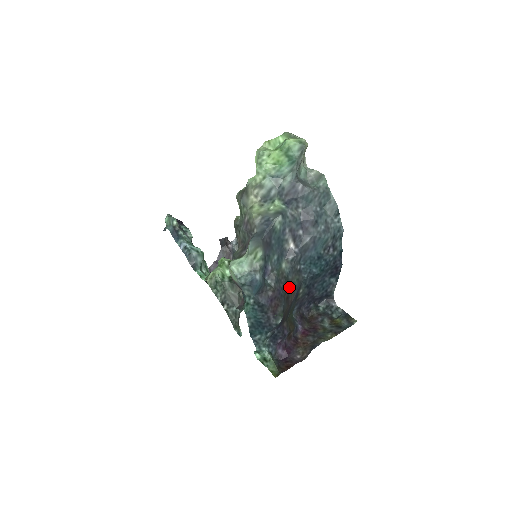
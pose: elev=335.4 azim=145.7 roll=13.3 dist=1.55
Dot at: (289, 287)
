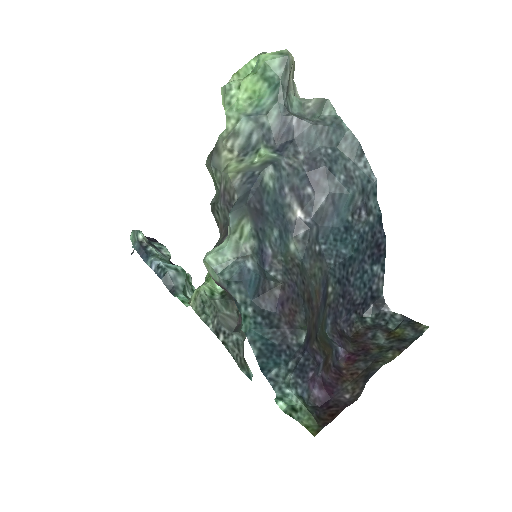
Dot at: (308, 282)
